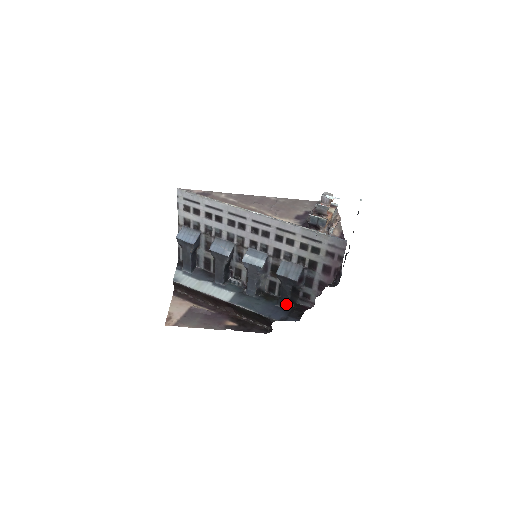
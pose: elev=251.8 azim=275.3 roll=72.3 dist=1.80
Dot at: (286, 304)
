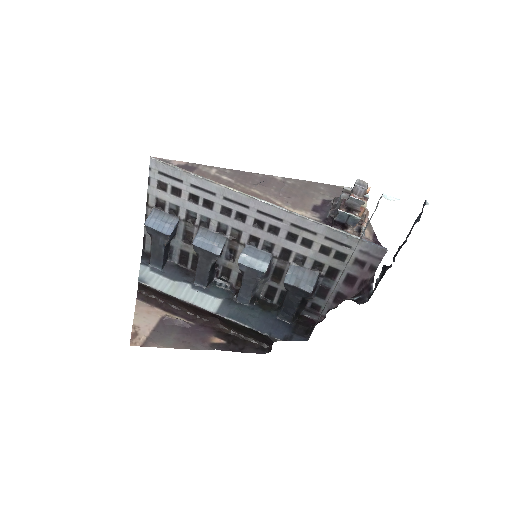
Dot at: (290, 317)
